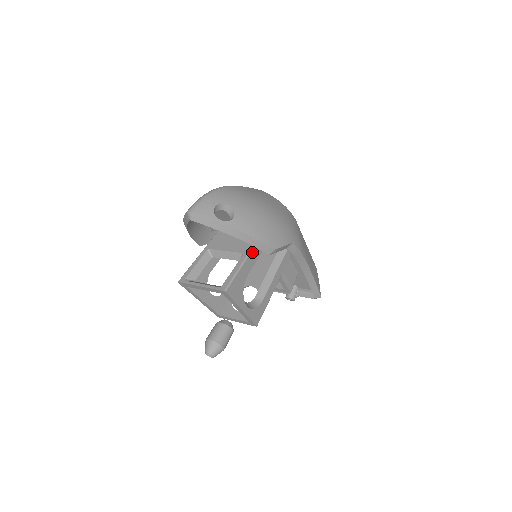
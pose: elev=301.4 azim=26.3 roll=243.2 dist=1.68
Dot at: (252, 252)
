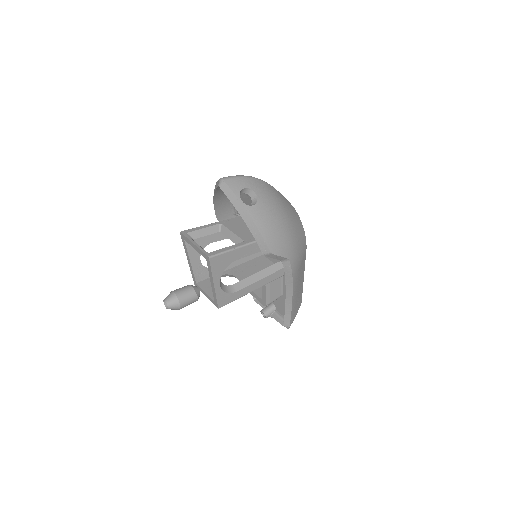
Dot at: (252, 245)
